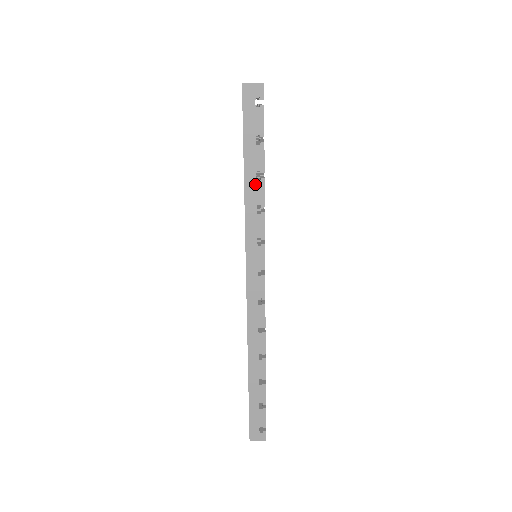
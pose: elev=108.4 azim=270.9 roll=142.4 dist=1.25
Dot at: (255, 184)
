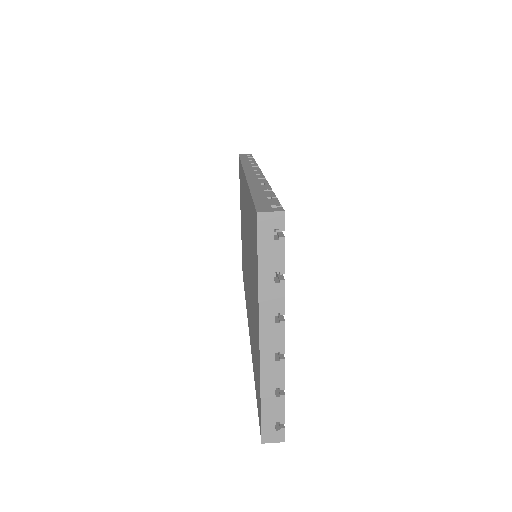
Dot at: (249, 161)
